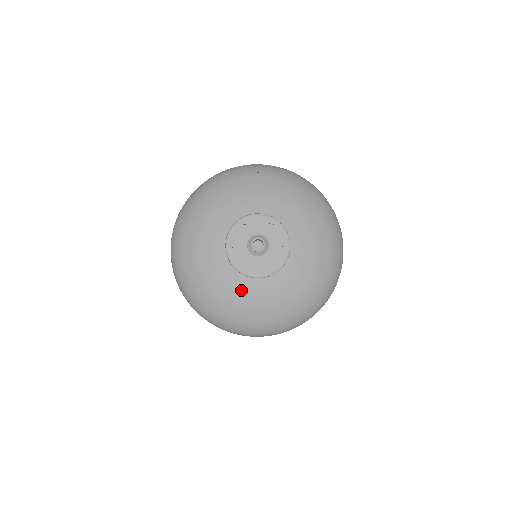
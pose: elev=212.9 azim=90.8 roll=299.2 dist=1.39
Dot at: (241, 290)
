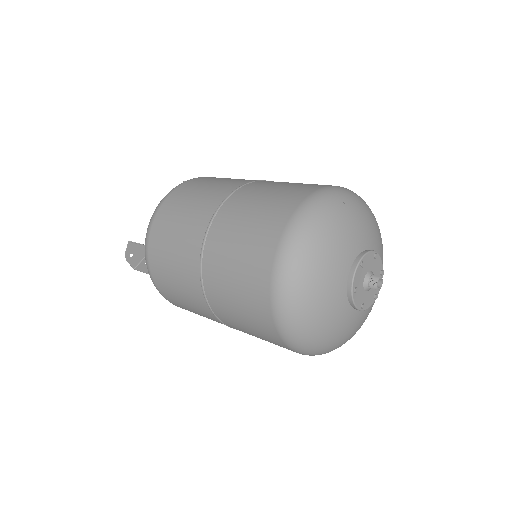
Dot at: (352, 322)
